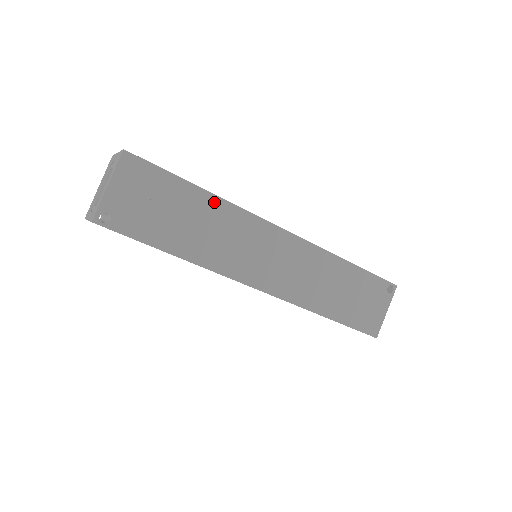
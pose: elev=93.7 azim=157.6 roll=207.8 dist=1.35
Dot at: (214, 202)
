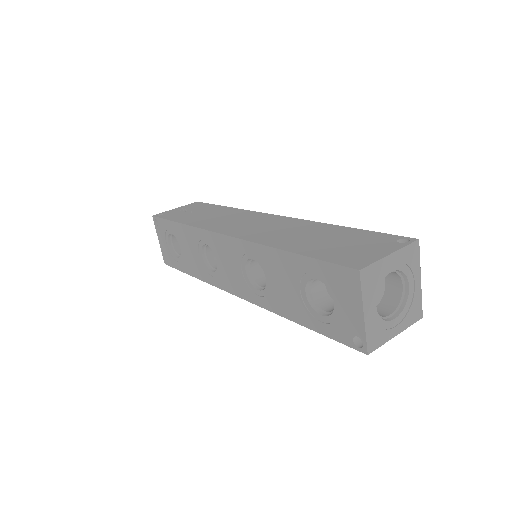
Dot at: (230, 210)
